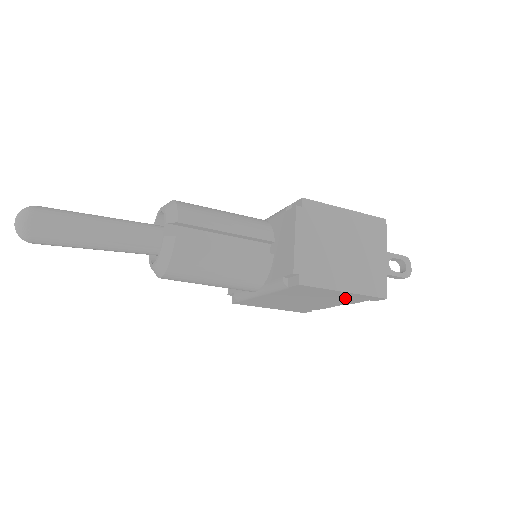
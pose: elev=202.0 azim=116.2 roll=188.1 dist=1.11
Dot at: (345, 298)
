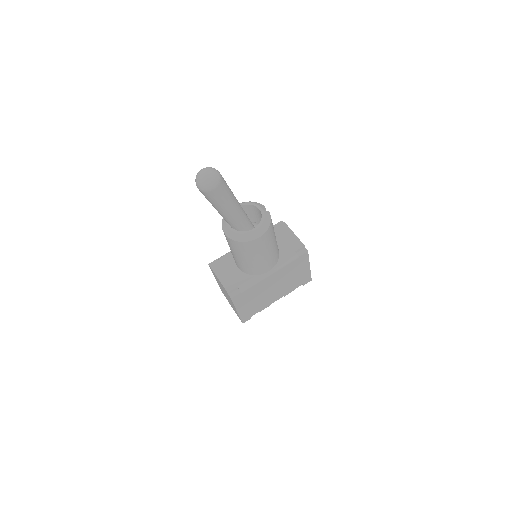
Dot at: (298, 280)
